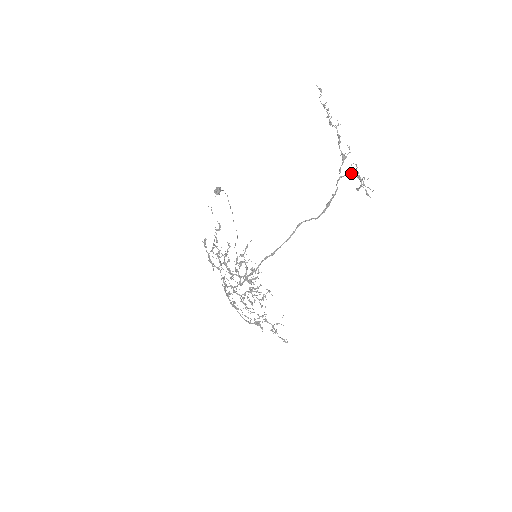
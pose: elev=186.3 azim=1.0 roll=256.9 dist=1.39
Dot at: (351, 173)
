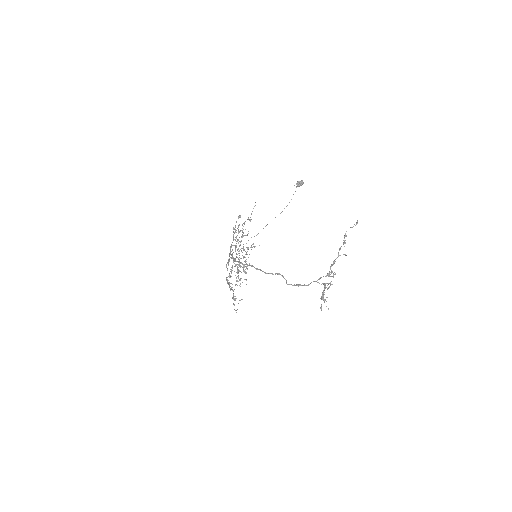
Dot at: (325, 286)
